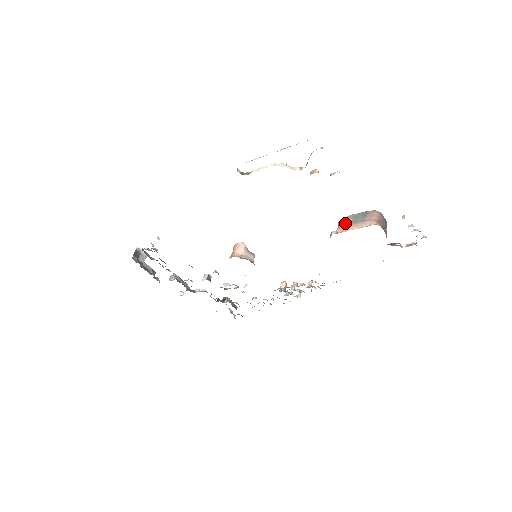
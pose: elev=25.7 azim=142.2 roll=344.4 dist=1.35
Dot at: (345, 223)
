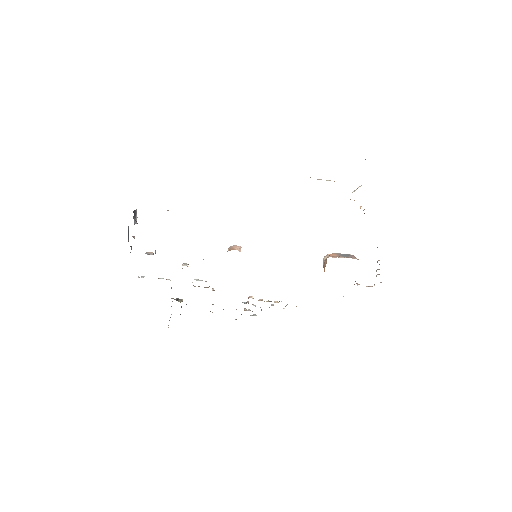
Dot at: (335, 255)
